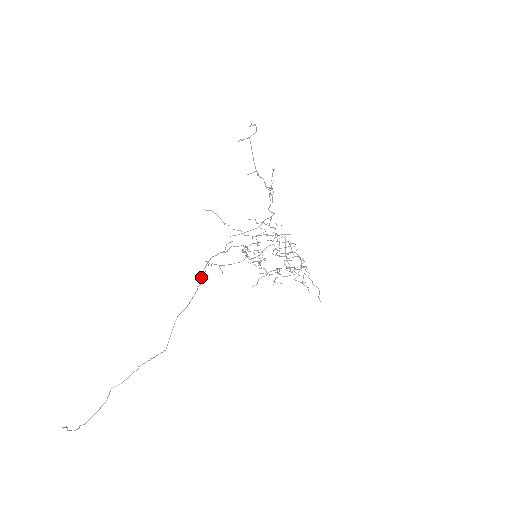
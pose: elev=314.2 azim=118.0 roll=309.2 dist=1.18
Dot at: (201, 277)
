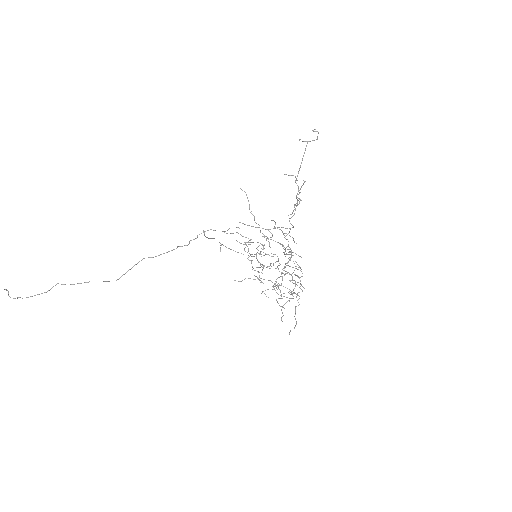
Dot at: (189, 241)
